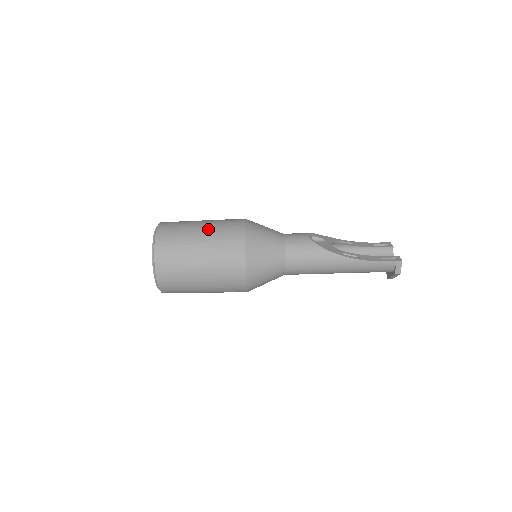
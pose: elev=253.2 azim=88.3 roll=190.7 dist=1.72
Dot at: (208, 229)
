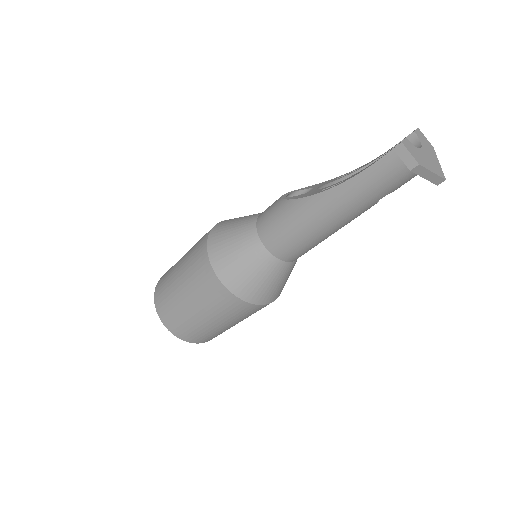
Dot at: (187, 253)
